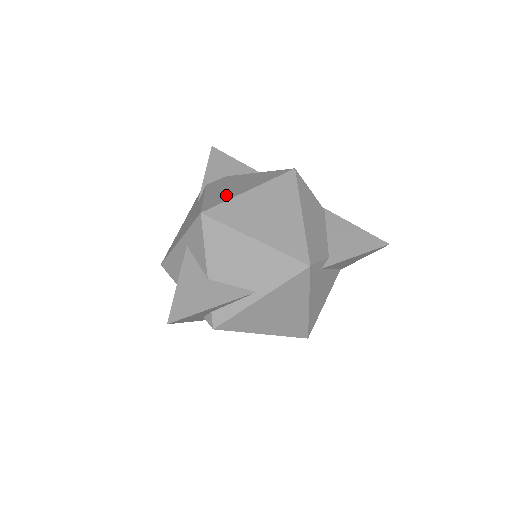
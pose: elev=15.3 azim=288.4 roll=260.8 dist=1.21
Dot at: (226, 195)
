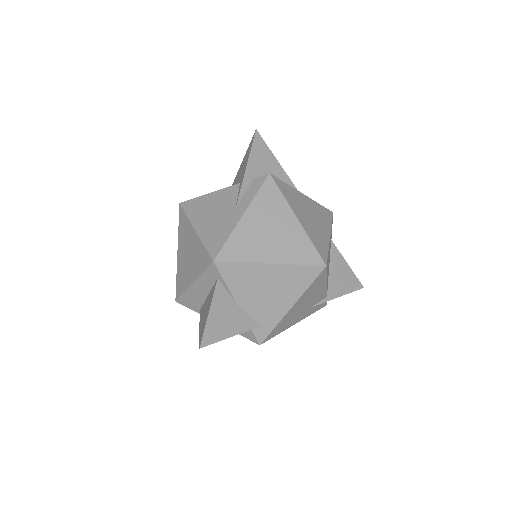
Dot at: occluded
